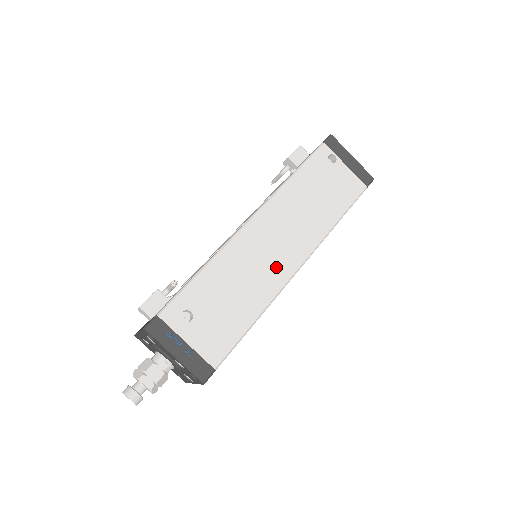
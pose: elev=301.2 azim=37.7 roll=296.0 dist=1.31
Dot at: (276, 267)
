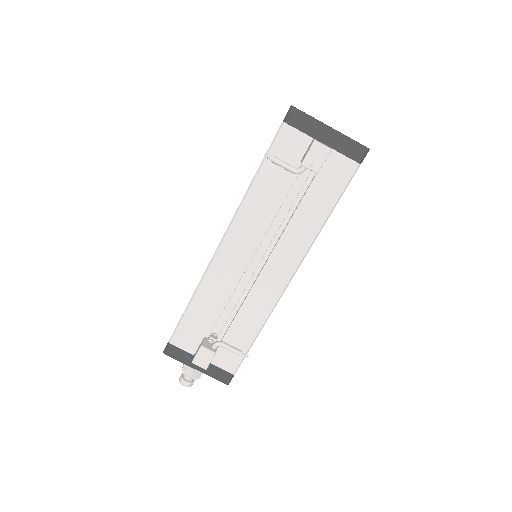
Dot at: occluded
